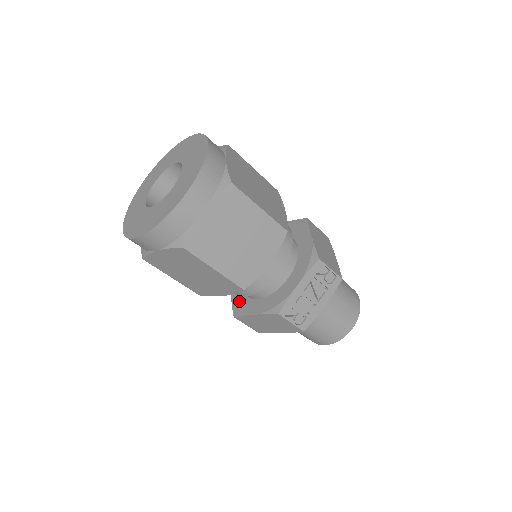
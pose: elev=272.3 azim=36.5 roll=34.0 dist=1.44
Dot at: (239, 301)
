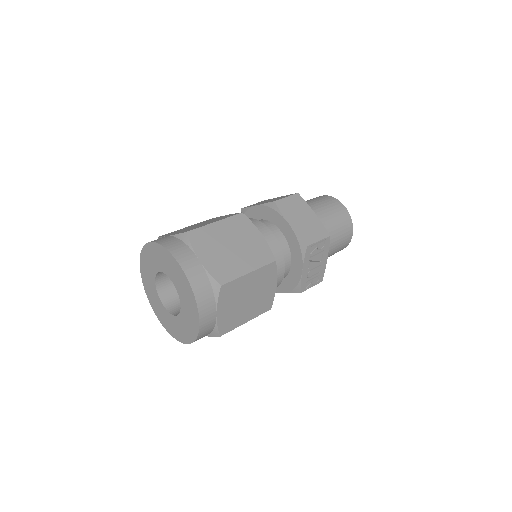
Dot at: occluded
